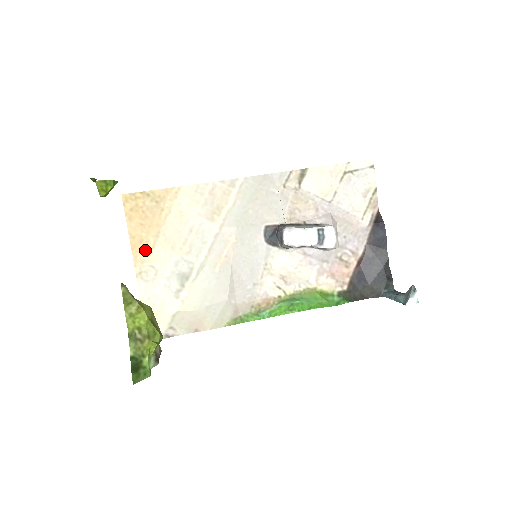
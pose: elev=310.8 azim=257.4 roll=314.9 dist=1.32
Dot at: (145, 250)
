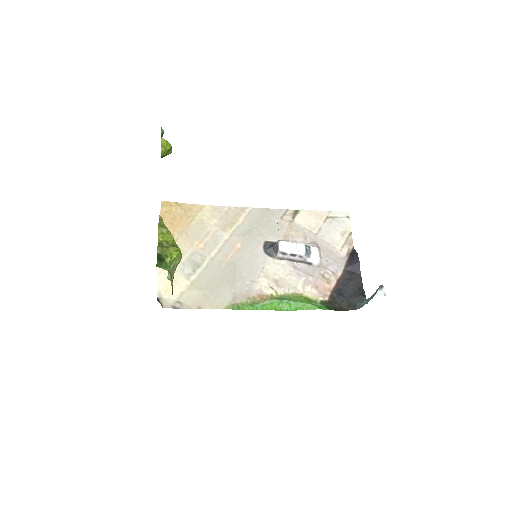
Dot at: occluded
